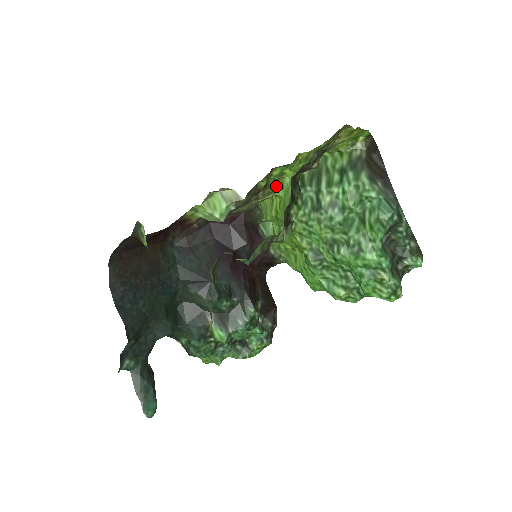
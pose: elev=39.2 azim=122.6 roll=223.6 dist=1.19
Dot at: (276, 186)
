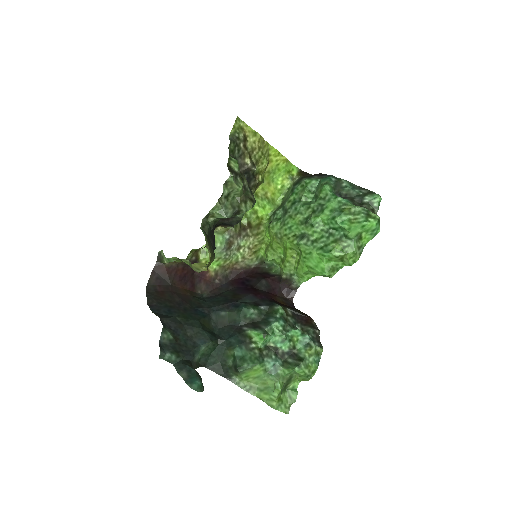
Dot at: (261, 230)
